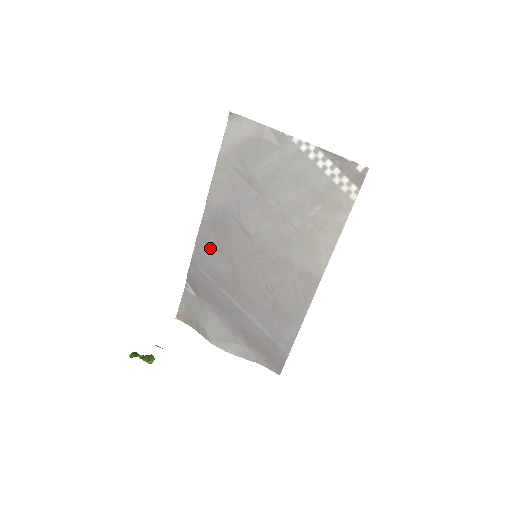
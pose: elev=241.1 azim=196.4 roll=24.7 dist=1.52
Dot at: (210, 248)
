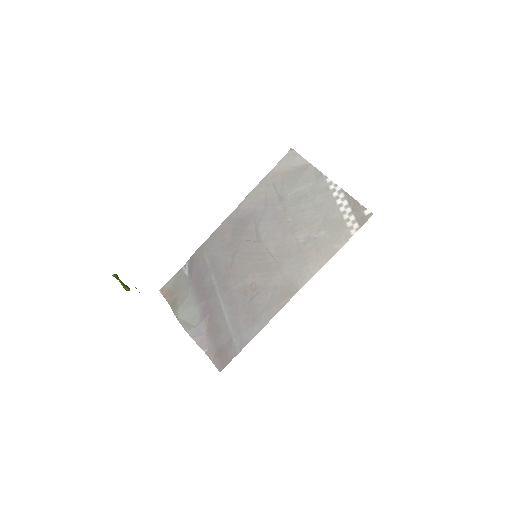
Dot at: (223, 240)
